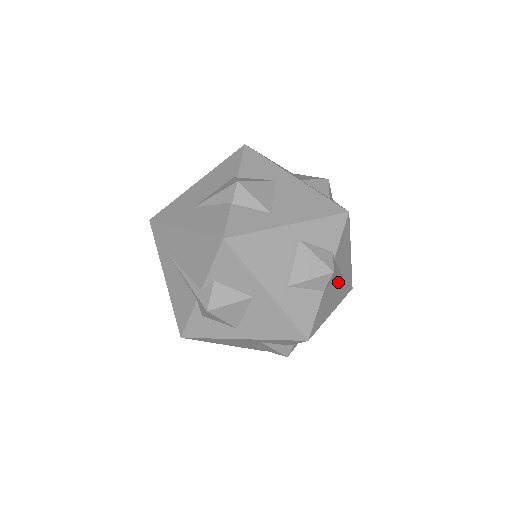
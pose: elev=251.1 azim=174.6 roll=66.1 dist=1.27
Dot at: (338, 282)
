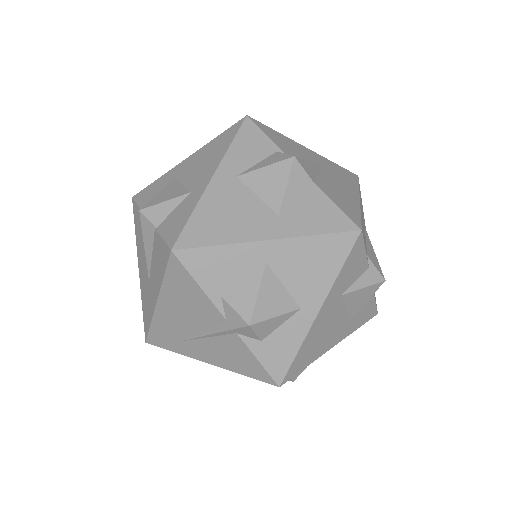
Dot at: (326, 173)
